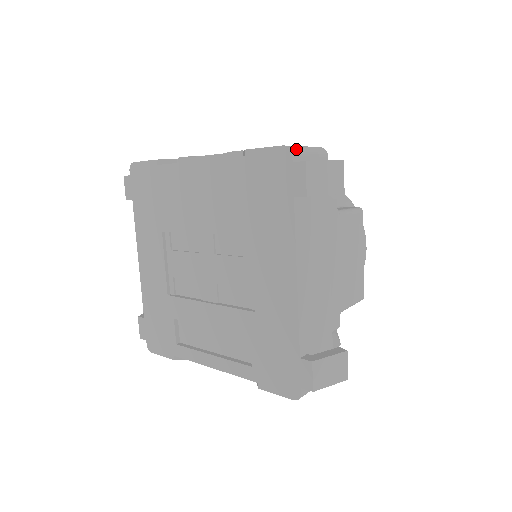
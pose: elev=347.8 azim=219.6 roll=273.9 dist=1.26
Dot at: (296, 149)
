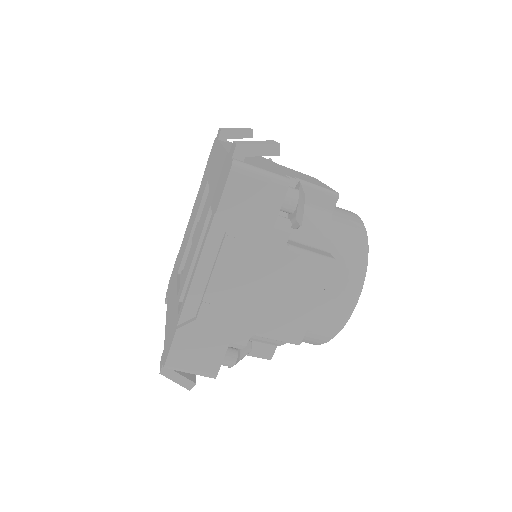
Dot at: occluded
